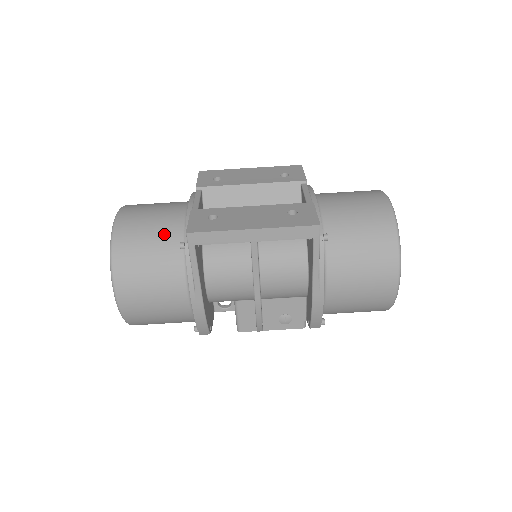
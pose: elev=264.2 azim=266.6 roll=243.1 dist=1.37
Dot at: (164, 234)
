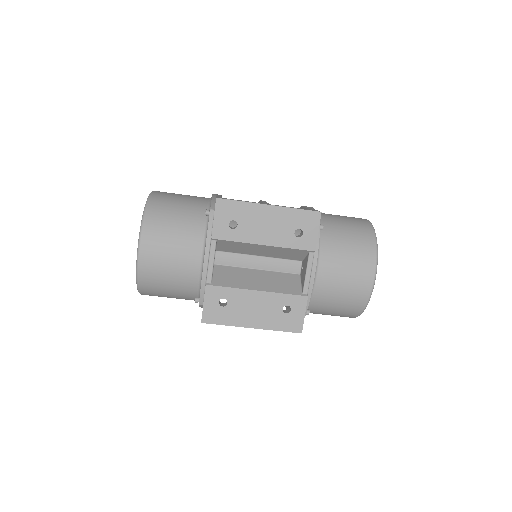
Dot at: (182, 285)
